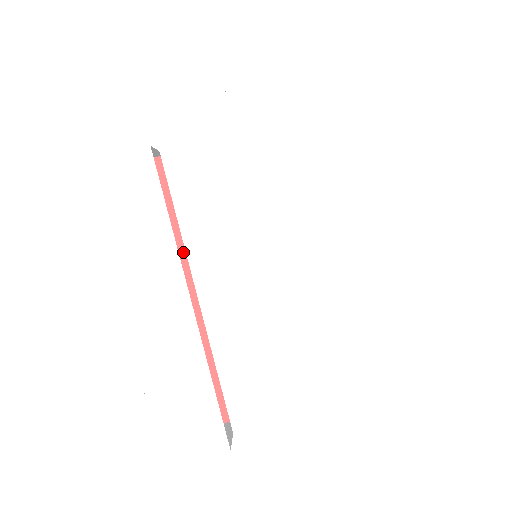
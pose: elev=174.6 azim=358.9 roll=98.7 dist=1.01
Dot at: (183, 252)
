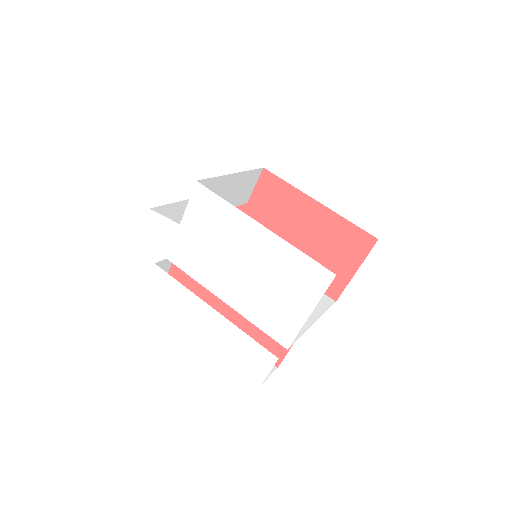
Dot at: occluded
